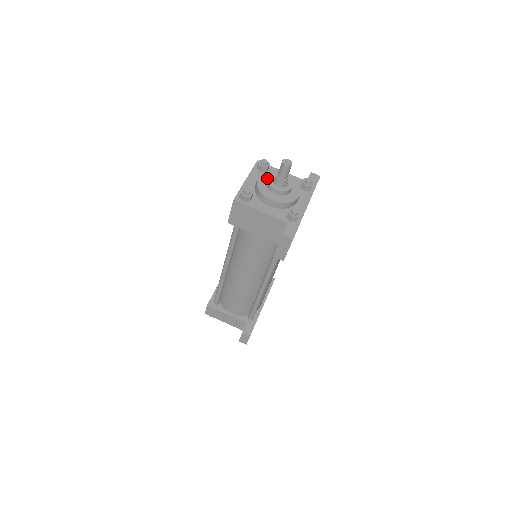
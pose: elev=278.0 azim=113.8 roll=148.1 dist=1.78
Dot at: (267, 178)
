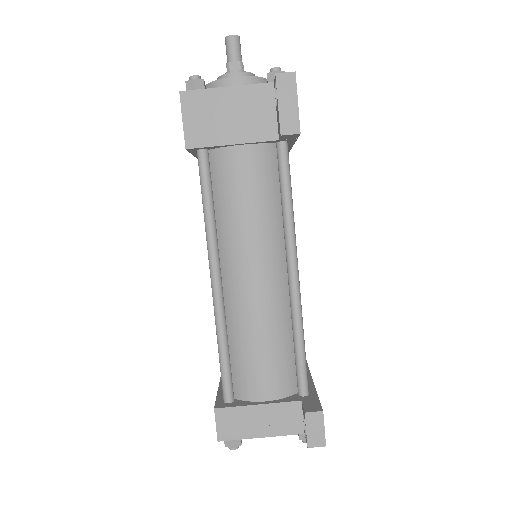
Dot at: occluded
